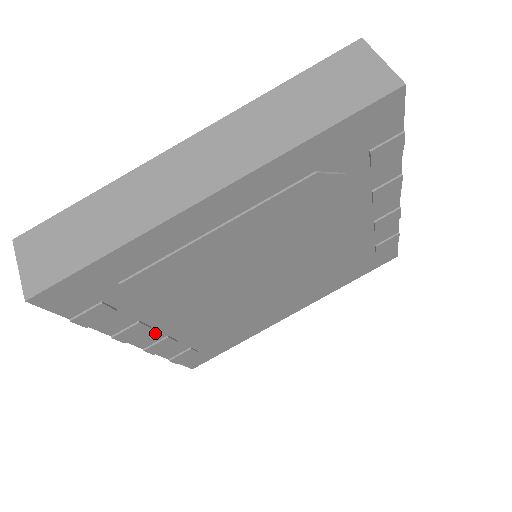
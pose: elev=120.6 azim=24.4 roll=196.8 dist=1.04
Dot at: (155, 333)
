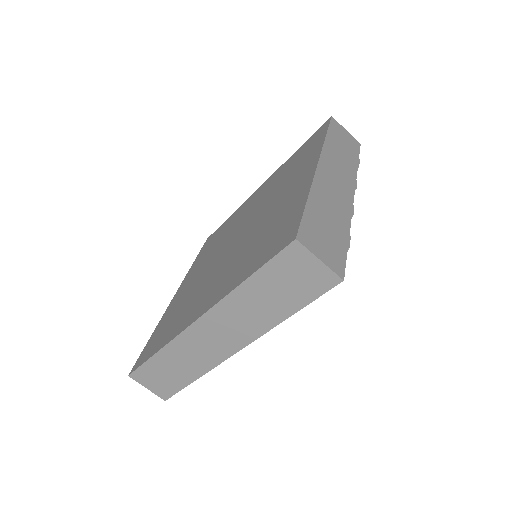
Dot at: occluded
